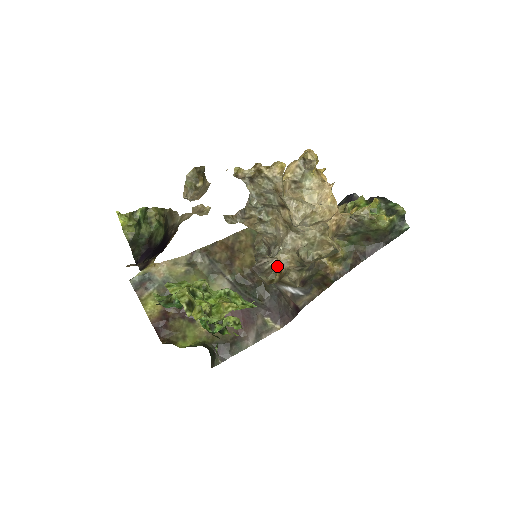
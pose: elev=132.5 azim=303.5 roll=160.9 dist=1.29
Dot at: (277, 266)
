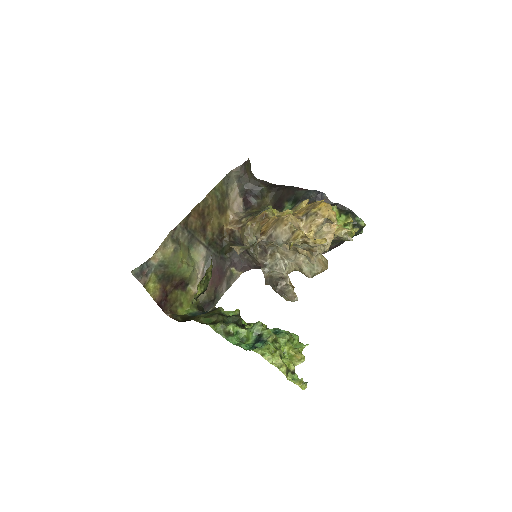
Dot at: (292, 286)
